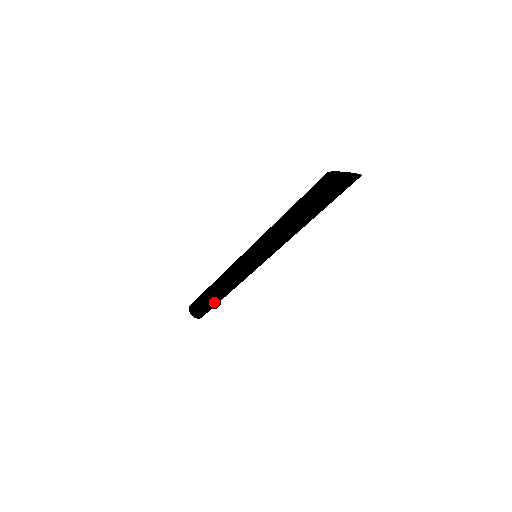
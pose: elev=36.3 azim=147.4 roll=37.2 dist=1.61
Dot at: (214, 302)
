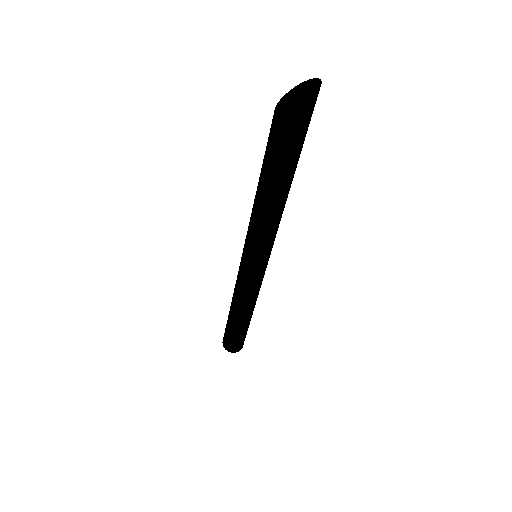
Dot at: (248, 324)
